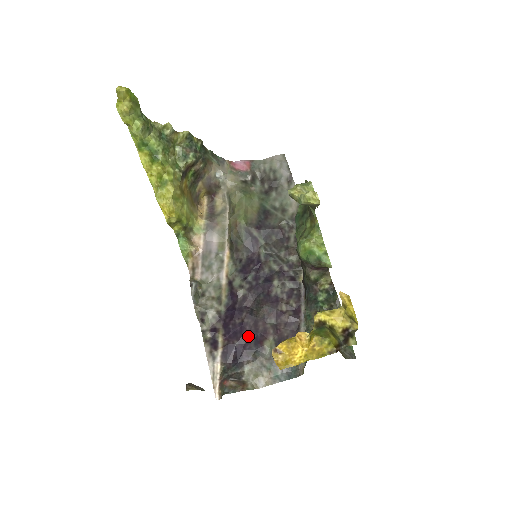
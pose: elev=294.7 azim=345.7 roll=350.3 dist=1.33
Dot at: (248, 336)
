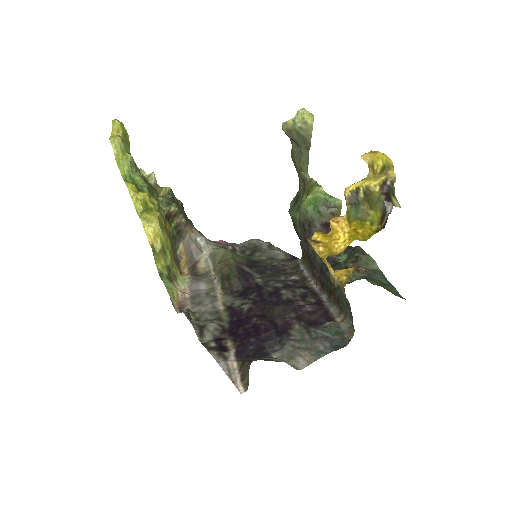
Dot at: (266, 332)
